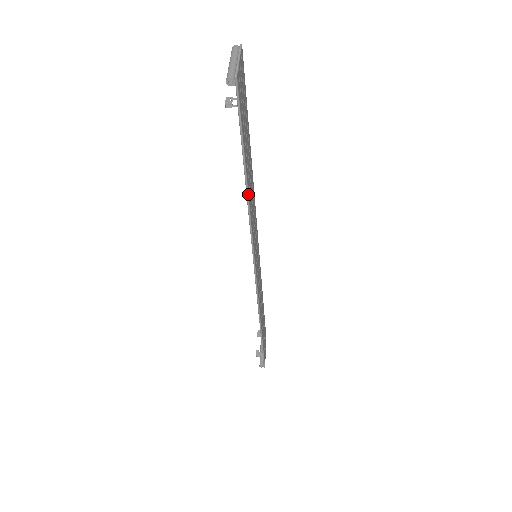
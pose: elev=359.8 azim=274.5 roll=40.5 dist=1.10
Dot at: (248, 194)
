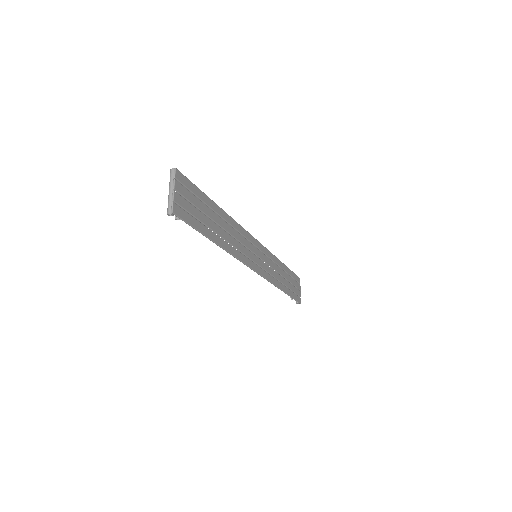
Dot at: (221, 247)
